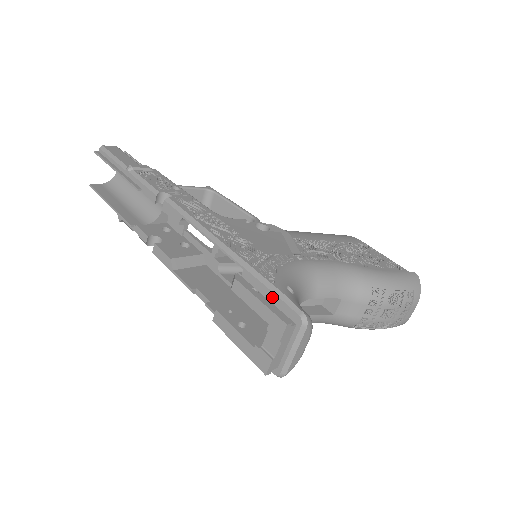
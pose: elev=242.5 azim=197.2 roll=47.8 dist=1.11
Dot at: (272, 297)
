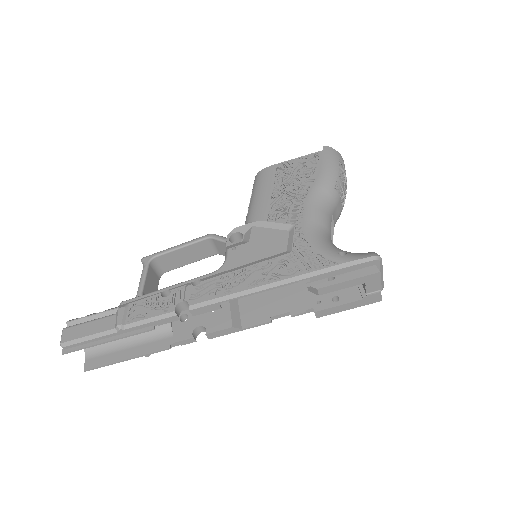
Dot at: (346, 270)
